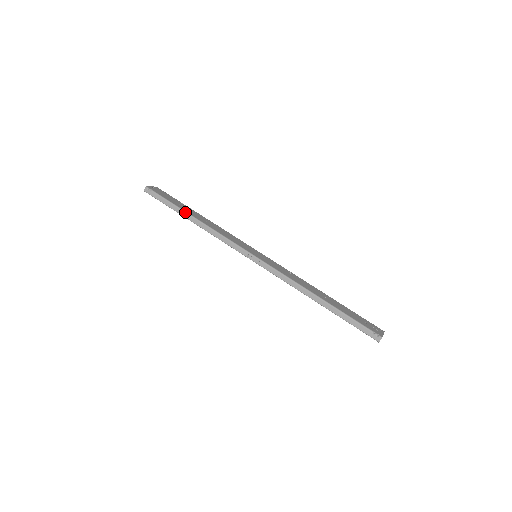
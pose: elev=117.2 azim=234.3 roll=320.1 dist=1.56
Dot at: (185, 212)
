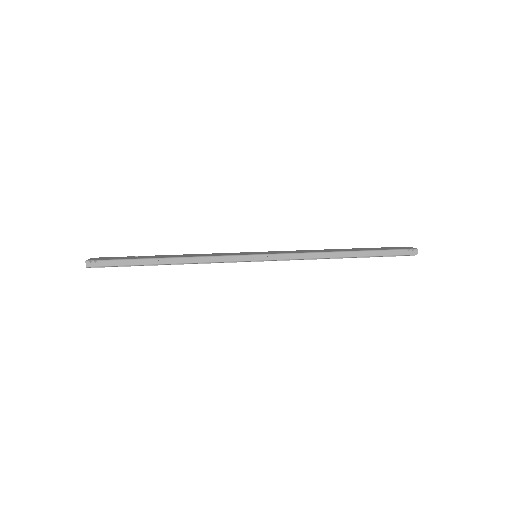
Dot at: (154, 259)
